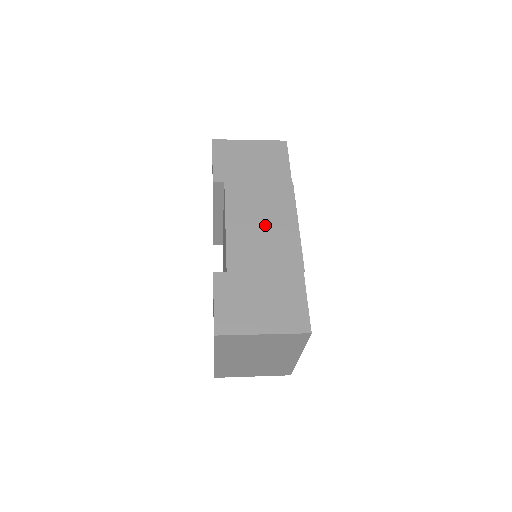
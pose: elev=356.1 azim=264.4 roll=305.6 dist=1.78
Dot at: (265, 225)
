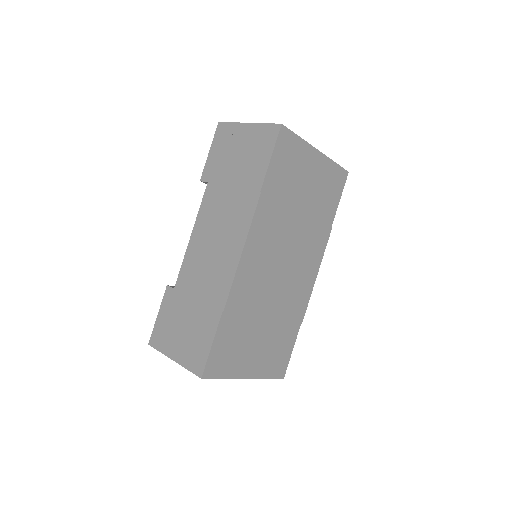
Dot at: (216, 245)
